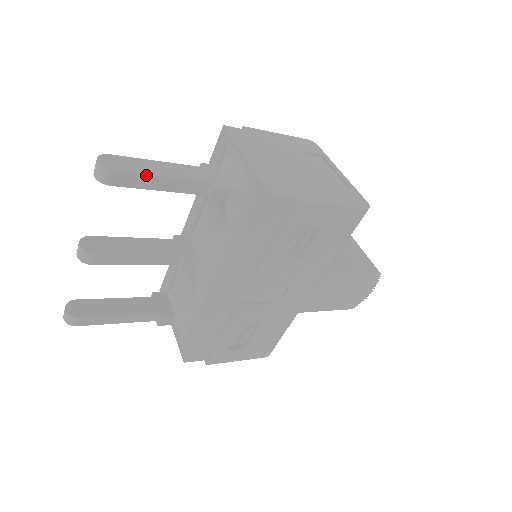
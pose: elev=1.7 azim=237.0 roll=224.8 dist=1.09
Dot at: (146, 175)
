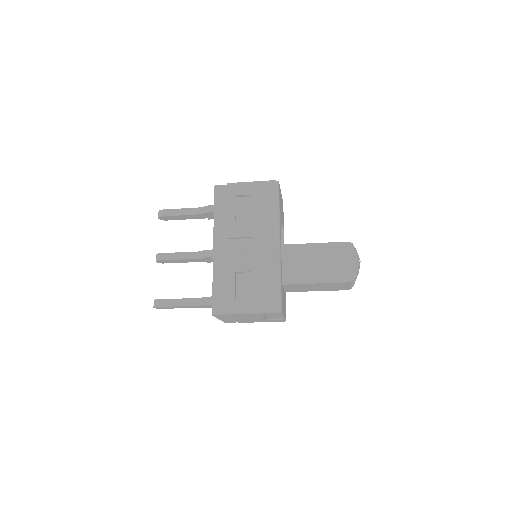
Dot at: (175, 209)
